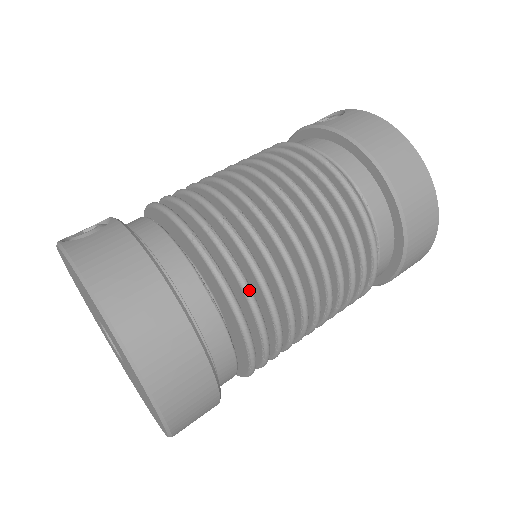
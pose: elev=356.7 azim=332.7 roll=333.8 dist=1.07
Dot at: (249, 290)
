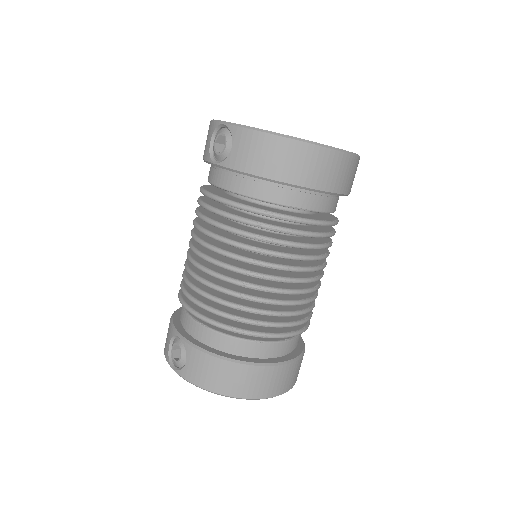
Dot at: (283, 325)
